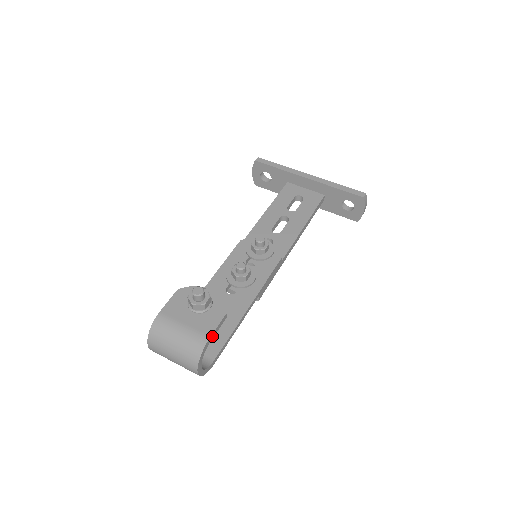
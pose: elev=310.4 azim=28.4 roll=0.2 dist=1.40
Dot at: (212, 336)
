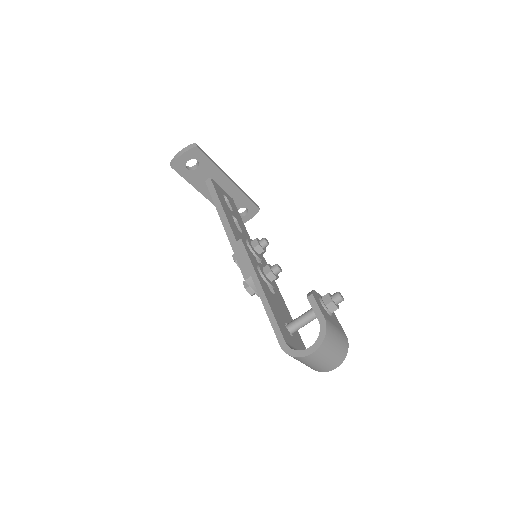
Dot at: occluded
